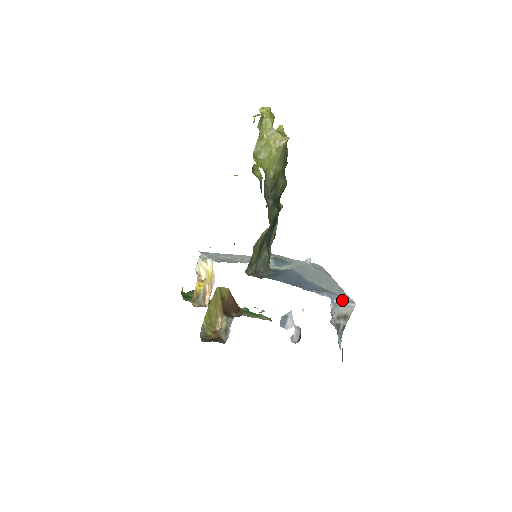
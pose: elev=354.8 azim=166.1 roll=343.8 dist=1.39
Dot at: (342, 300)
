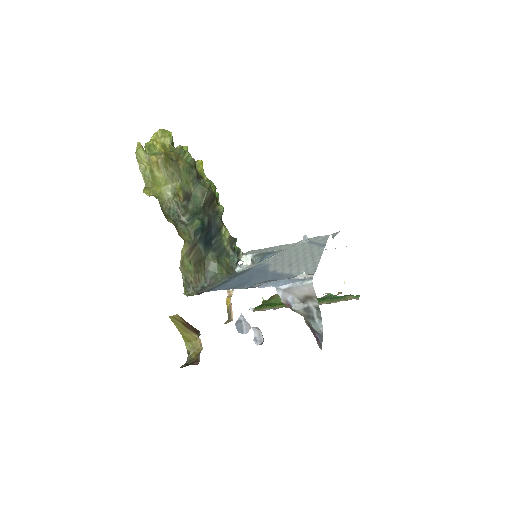
Dot at: (292, 283)
